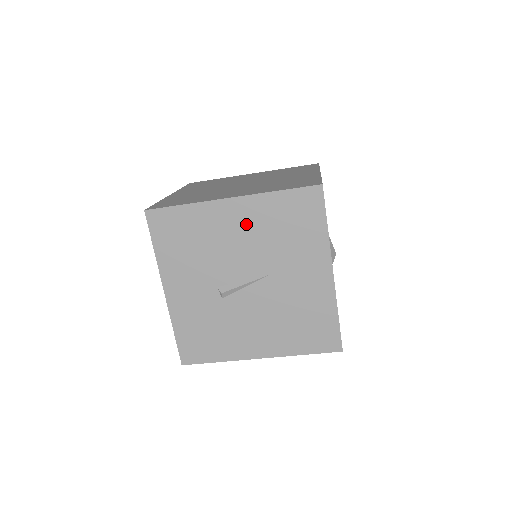
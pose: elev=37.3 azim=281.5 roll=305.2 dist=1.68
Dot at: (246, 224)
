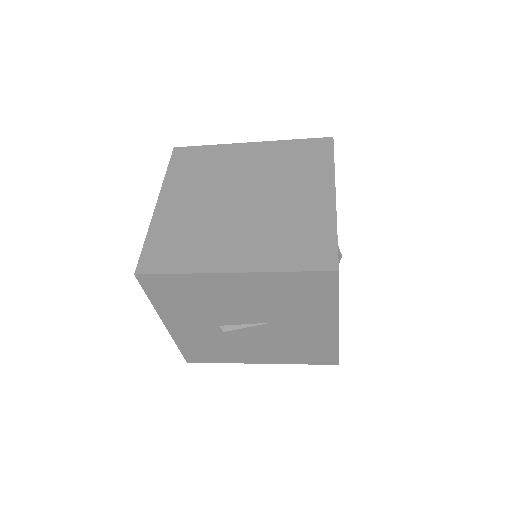
Dot at: (250, 291)
